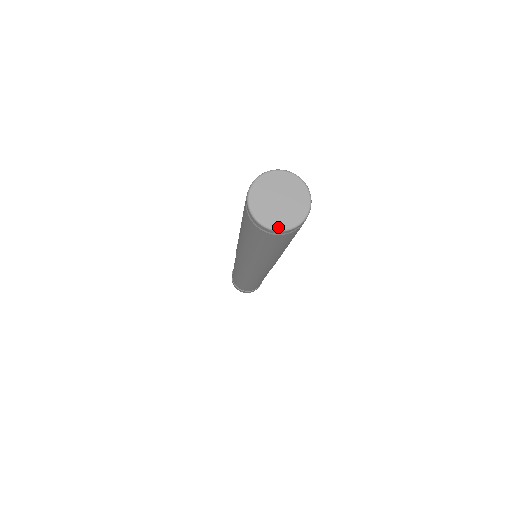
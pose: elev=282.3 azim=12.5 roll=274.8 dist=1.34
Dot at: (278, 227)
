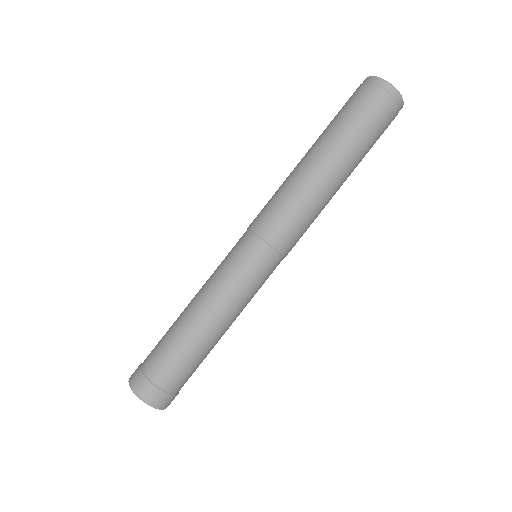
Dot at: (399, 94)
